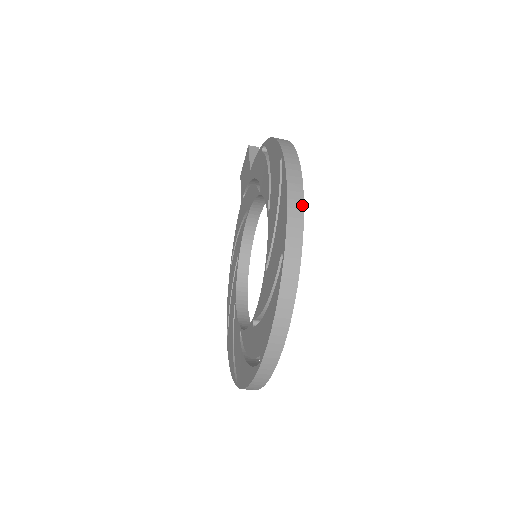
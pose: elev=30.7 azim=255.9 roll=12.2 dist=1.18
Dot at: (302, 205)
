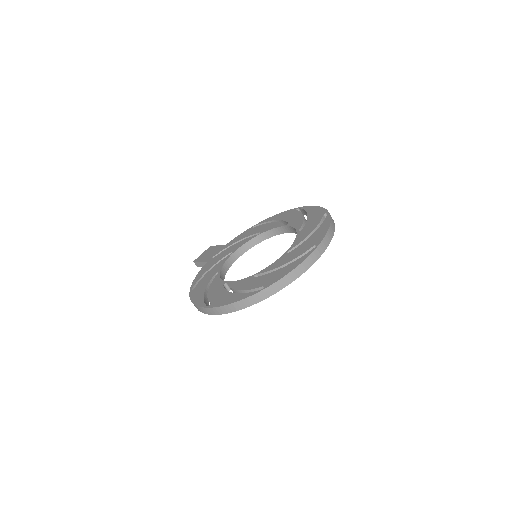
Dot at: occluded
